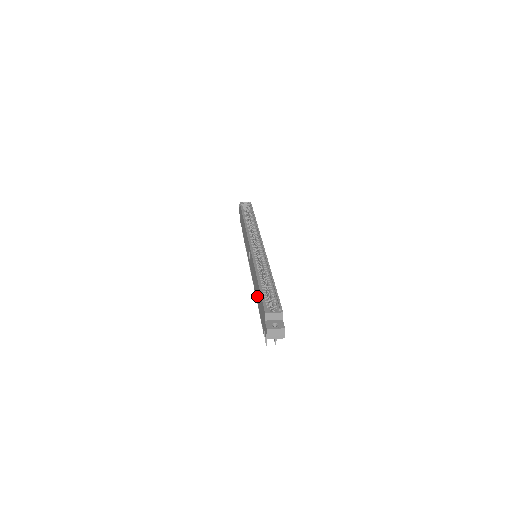
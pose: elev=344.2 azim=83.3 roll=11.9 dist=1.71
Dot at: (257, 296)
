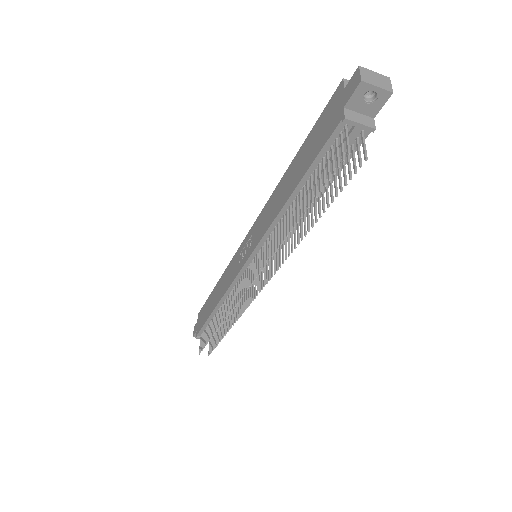
Dot at: (295, 176)
